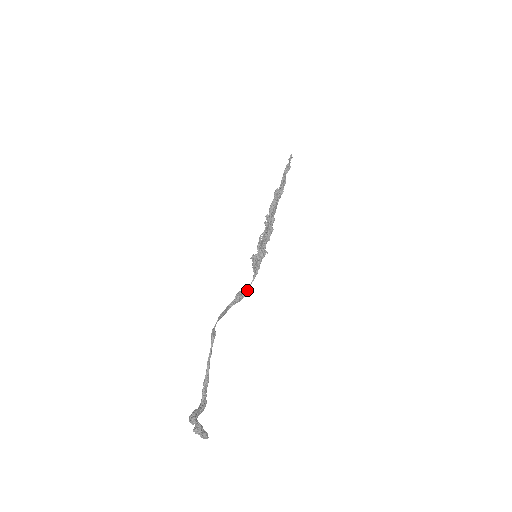
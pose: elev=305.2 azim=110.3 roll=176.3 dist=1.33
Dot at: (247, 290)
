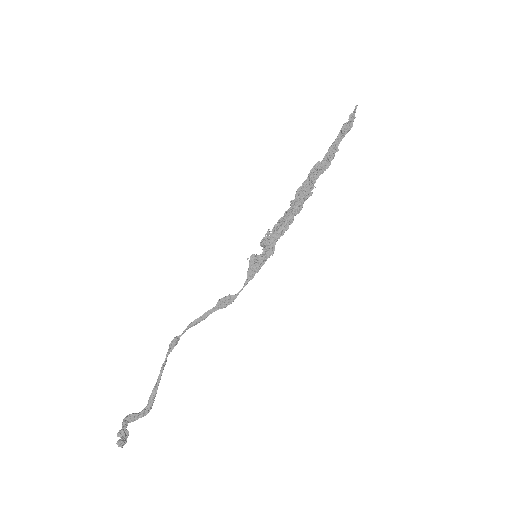
Dot at: (235, 296)
